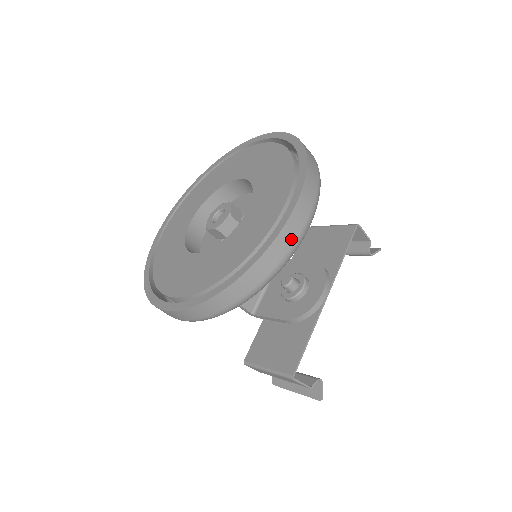
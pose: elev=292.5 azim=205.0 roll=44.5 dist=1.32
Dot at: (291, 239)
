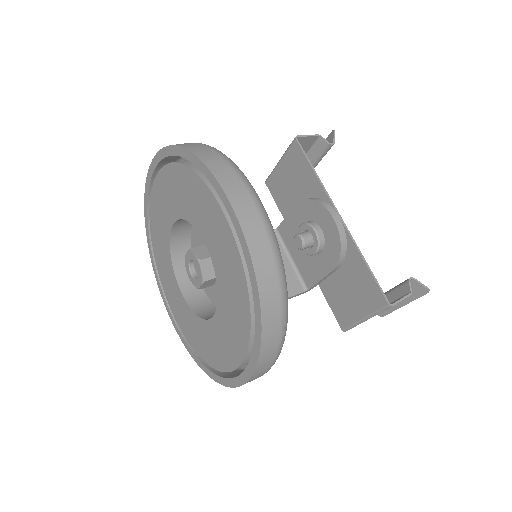
Dot at: (260, 231)
